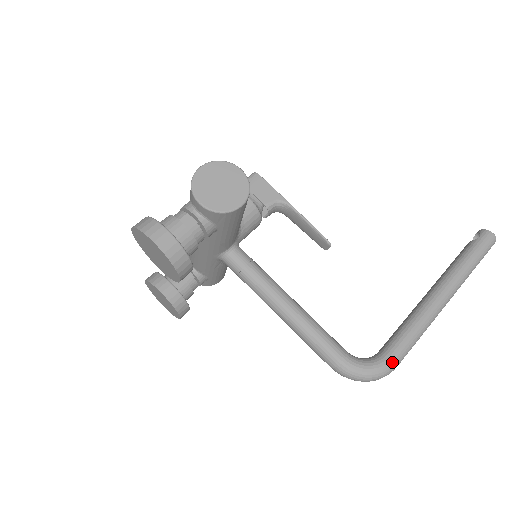
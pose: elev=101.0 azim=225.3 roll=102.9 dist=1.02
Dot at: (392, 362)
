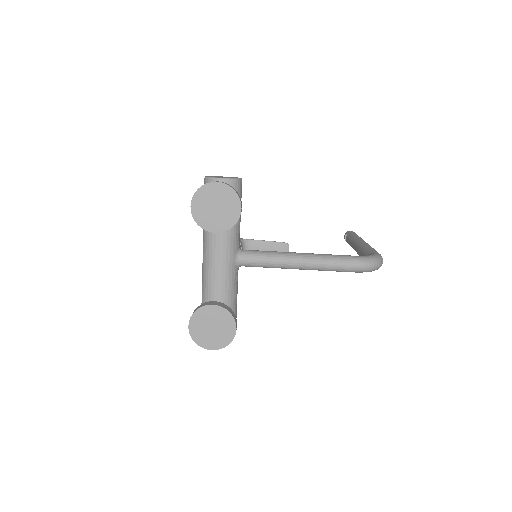
Dot at: (377, 253)
